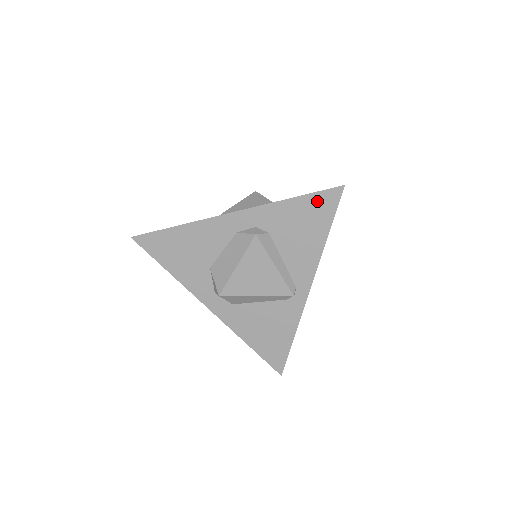
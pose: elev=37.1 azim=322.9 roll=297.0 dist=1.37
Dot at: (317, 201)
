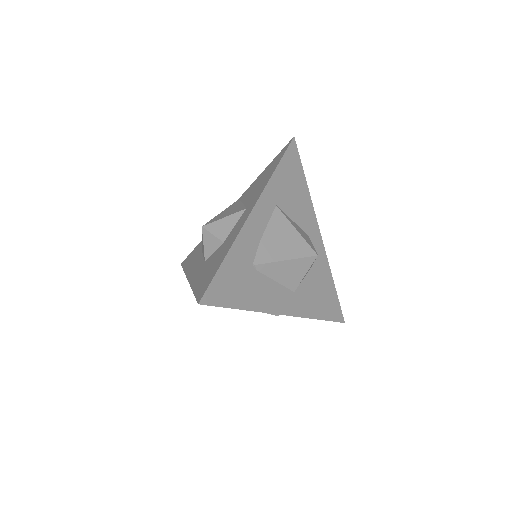
Dot at: occluded
